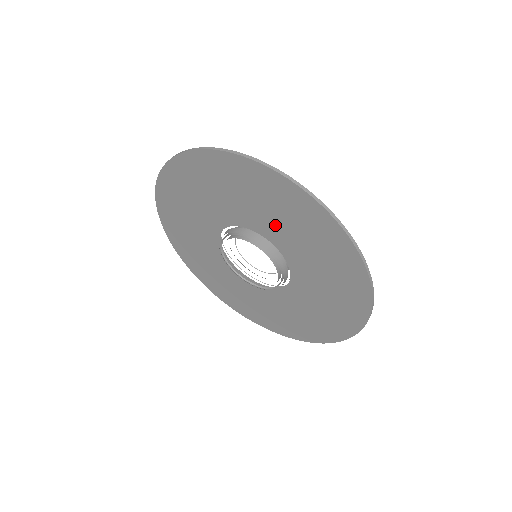
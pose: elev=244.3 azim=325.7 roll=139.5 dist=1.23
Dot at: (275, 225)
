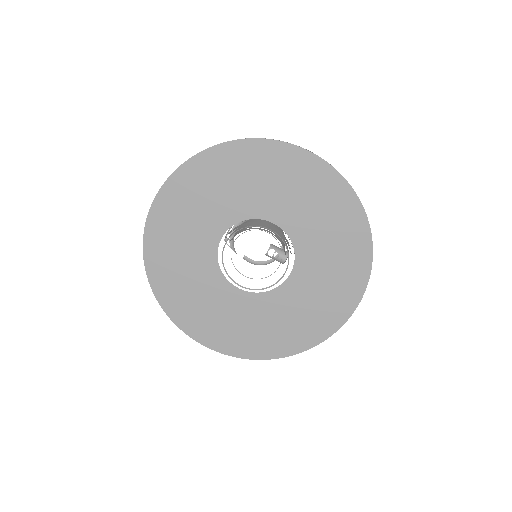
Dot at: (253, 195)
